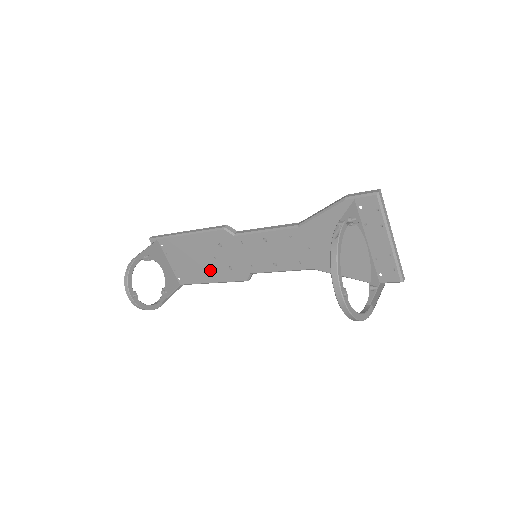
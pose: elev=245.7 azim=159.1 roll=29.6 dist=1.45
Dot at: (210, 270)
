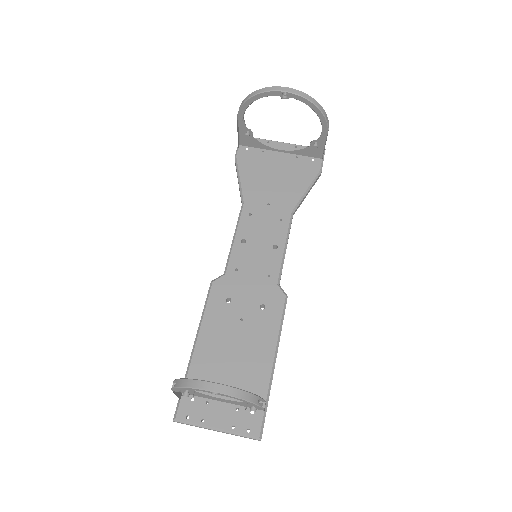
Dot at: (256, 341)
